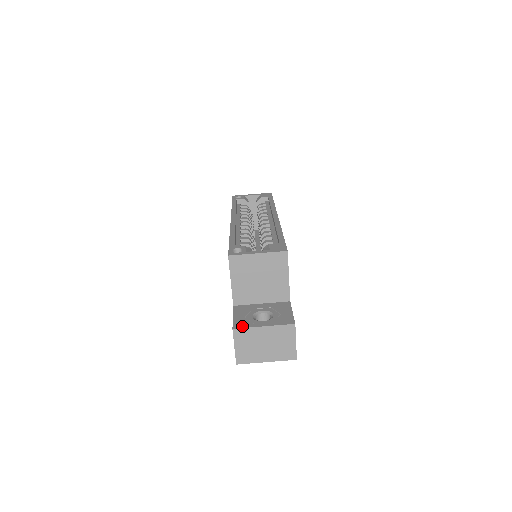
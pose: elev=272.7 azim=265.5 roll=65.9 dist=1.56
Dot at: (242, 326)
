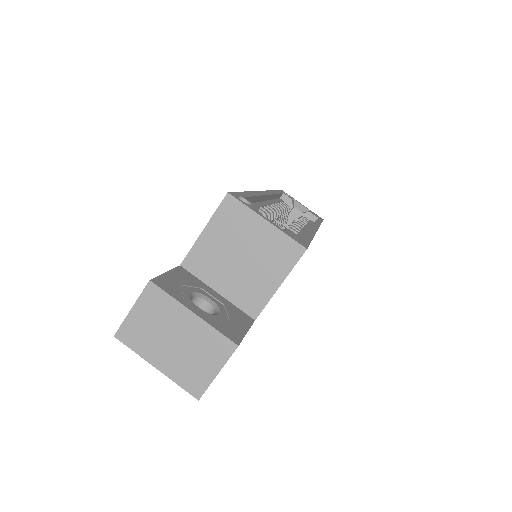
Dot at: (166, 288)
